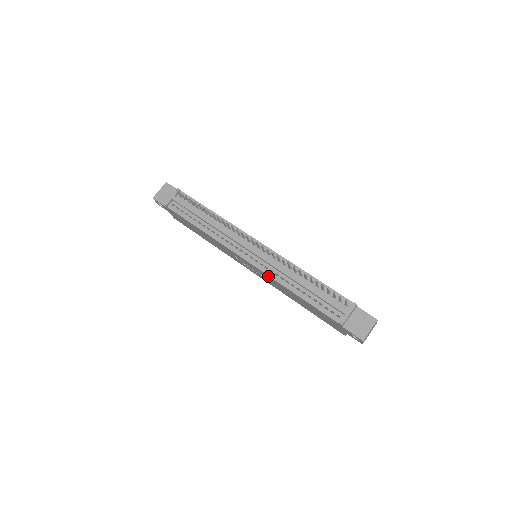
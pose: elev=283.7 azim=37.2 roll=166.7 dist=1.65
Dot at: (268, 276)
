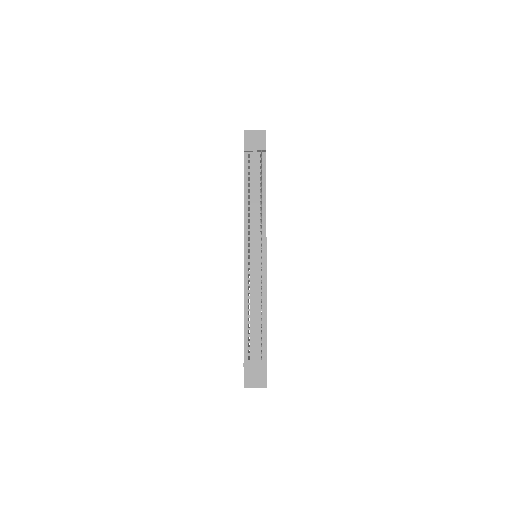
Dot at: (244, 281)
